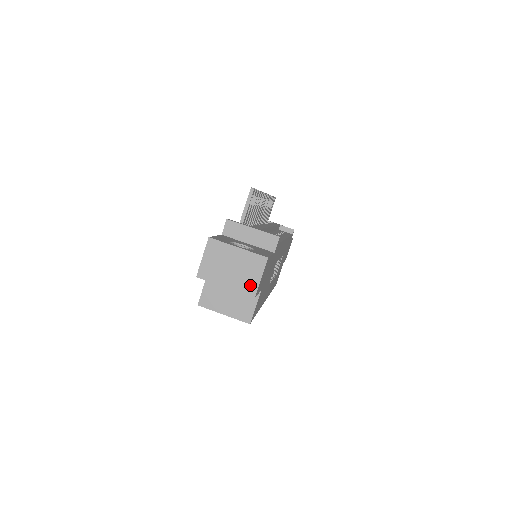
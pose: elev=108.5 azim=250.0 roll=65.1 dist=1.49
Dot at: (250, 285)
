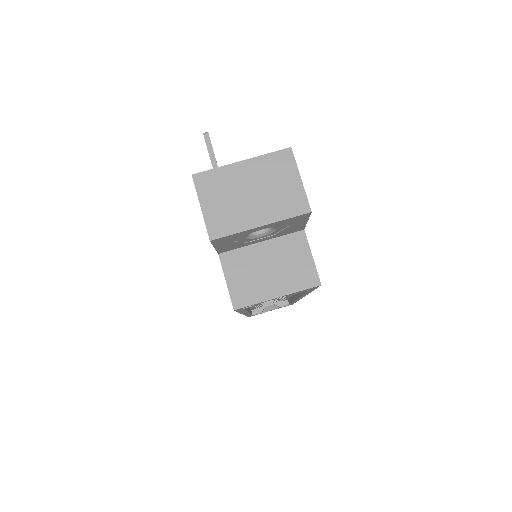
Dot at: (292, 199)
